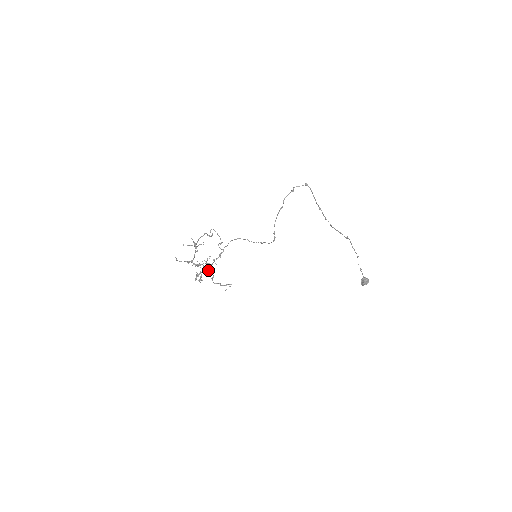
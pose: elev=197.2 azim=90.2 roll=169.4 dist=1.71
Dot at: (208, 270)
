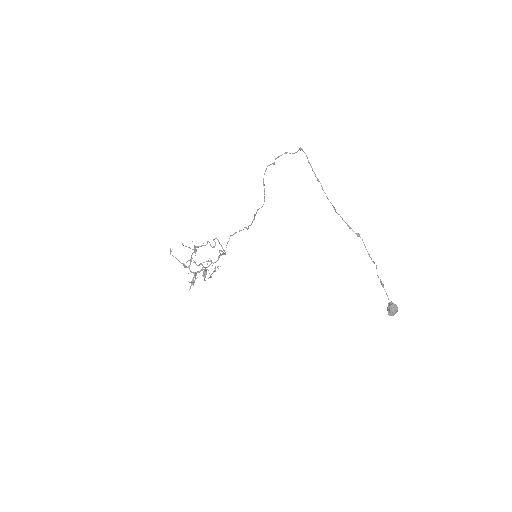
Dot at: (203, 273)
